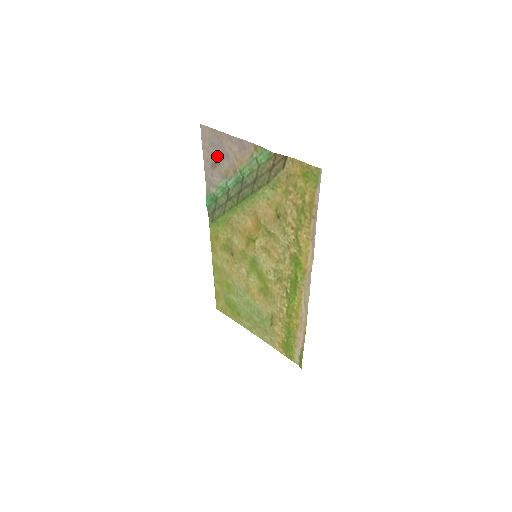
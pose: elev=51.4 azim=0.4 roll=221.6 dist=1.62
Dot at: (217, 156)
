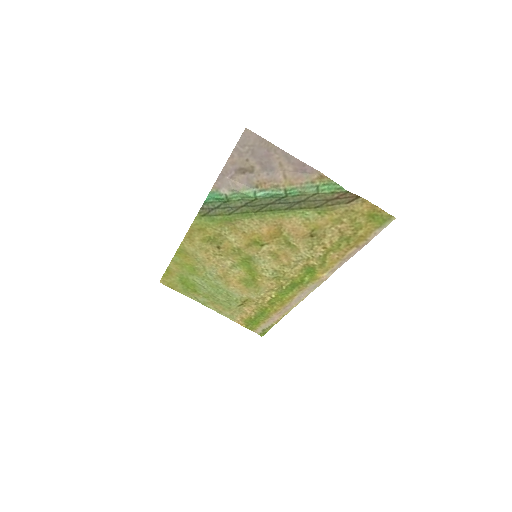
Dot at: (254, 165)
